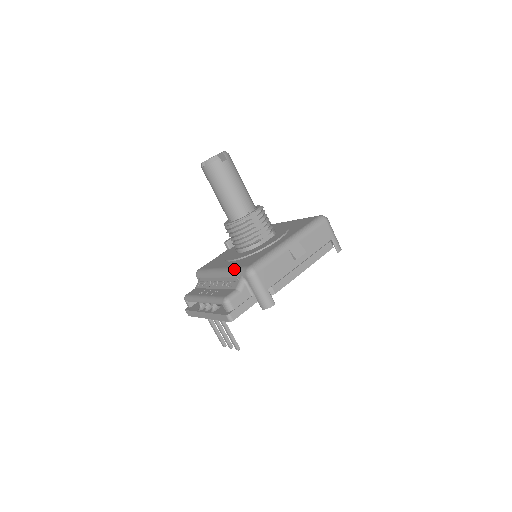
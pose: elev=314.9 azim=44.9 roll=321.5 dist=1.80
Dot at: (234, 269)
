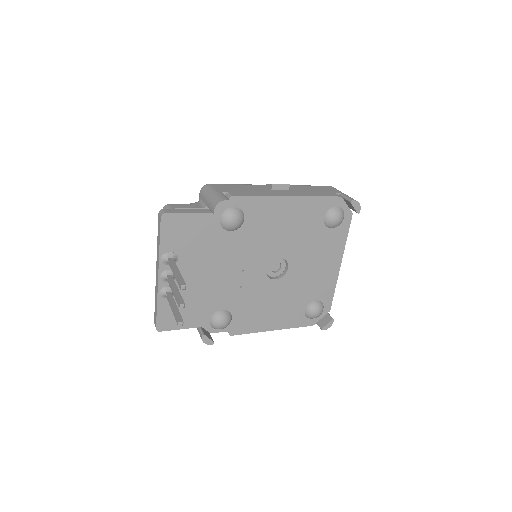
Dot at: occluded
